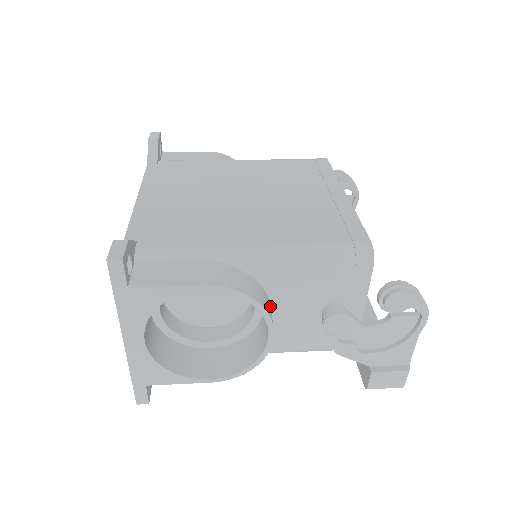
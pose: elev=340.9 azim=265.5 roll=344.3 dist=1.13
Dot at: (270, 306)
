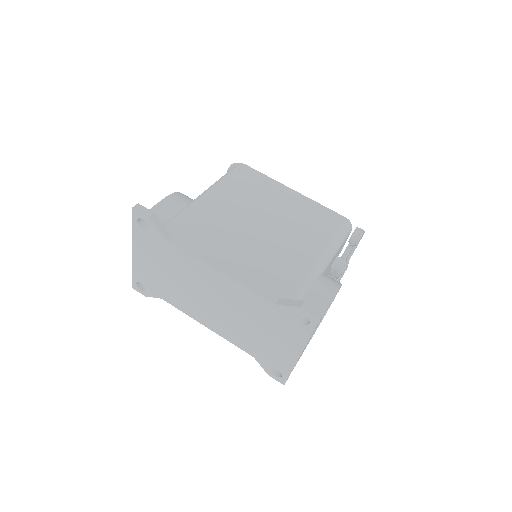
Dot at: occluded
